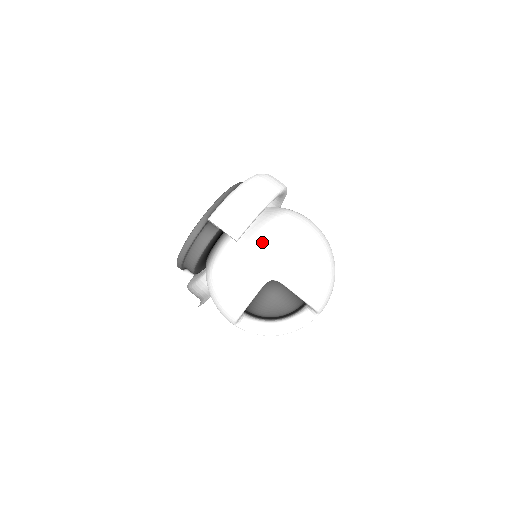
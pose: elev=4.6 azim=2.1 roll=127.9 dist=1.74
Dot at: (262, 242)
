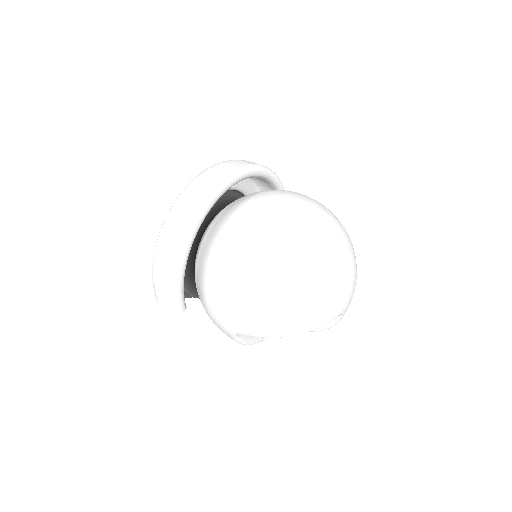
Dot at: (207, 298)
